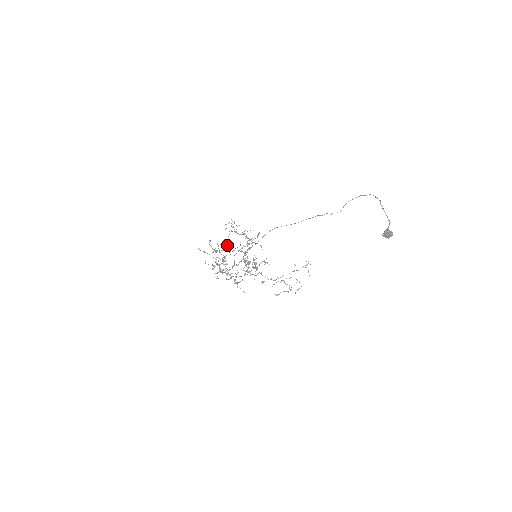
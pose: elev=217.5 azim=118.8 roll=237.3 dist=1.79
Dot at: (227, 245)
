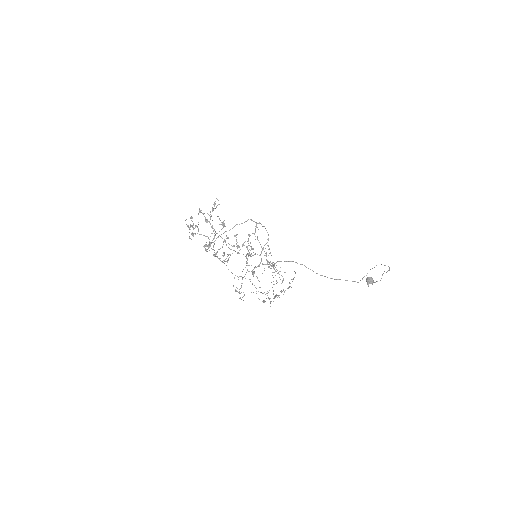
Dot at: (215, 208)
